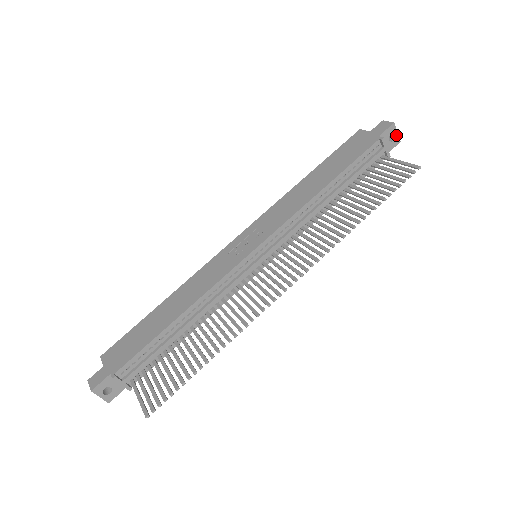
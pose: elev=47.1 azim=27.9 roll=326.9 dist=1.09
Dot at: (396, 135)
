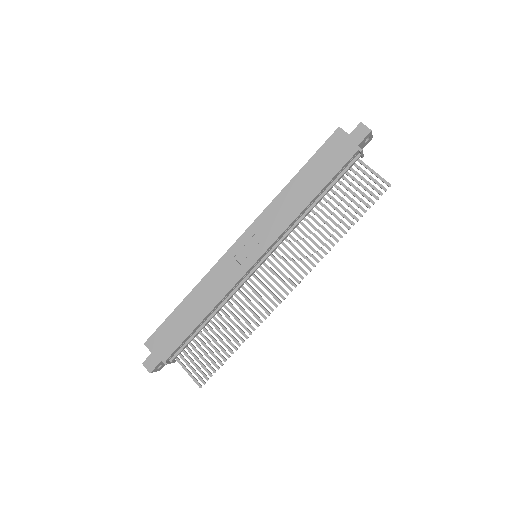
Dot at: (371, 136)
